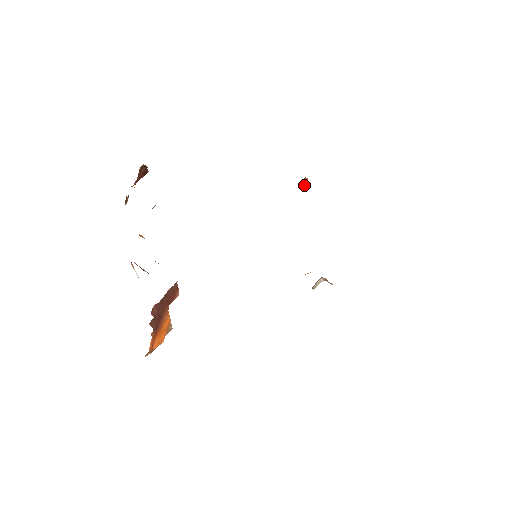
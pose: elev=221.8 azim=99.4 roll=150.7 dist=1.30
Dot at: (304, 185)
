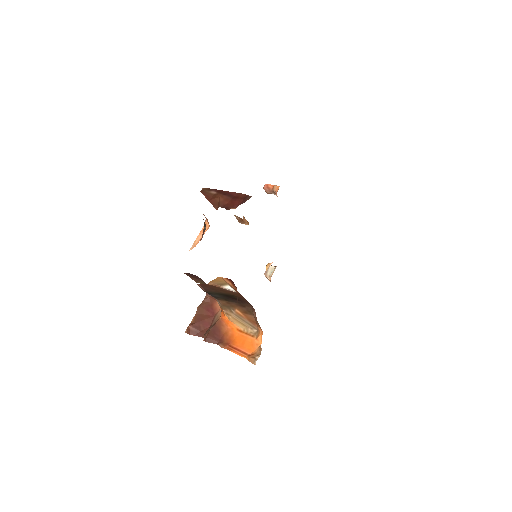
Dot at: (266, 191)
